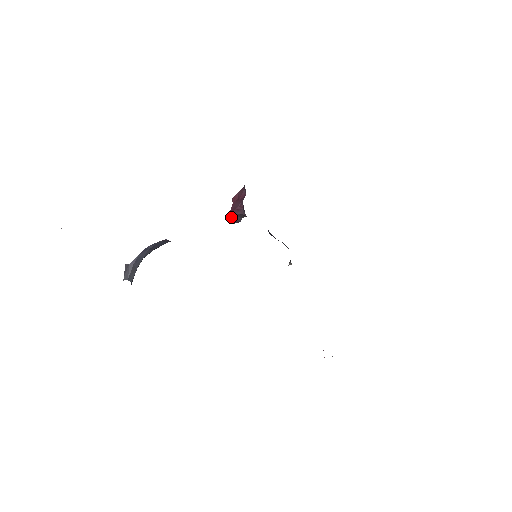
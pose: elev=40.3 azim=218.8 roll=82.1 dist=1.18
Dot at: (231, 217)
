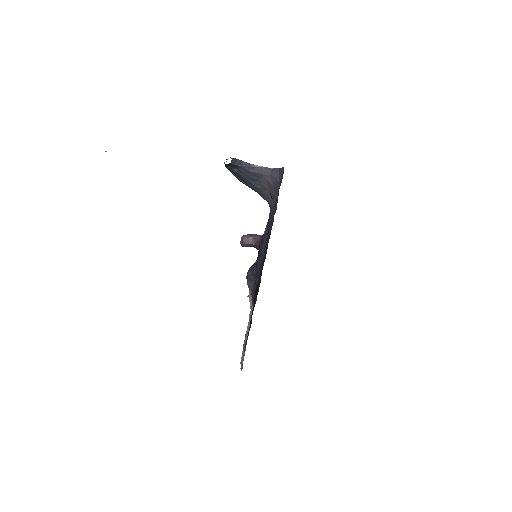
Dot at: (246, 237)
